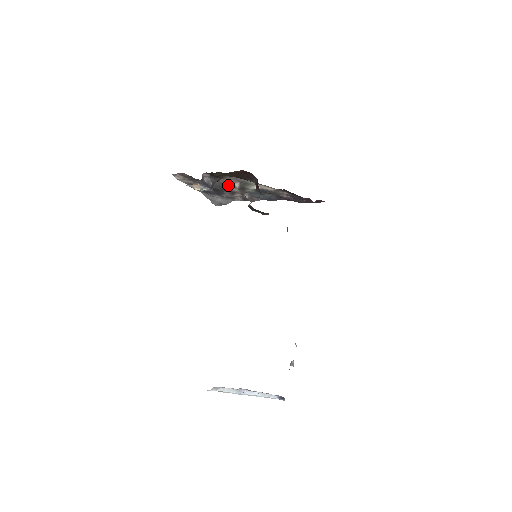
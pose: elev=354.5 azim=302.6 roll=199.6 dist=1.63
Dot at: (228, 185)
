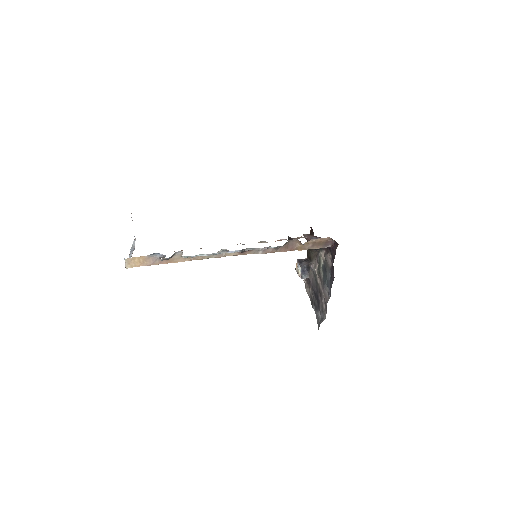
Dot at: (316, 275)
